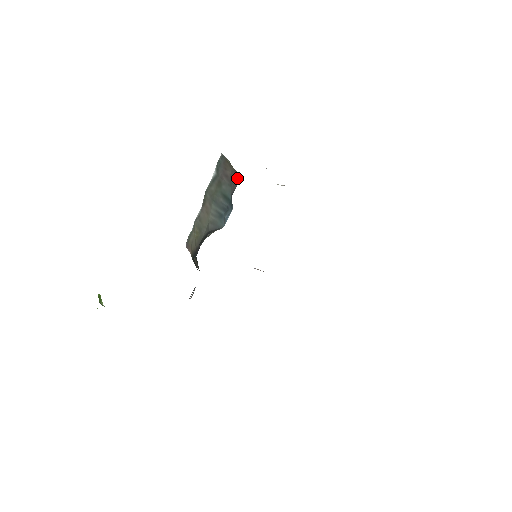
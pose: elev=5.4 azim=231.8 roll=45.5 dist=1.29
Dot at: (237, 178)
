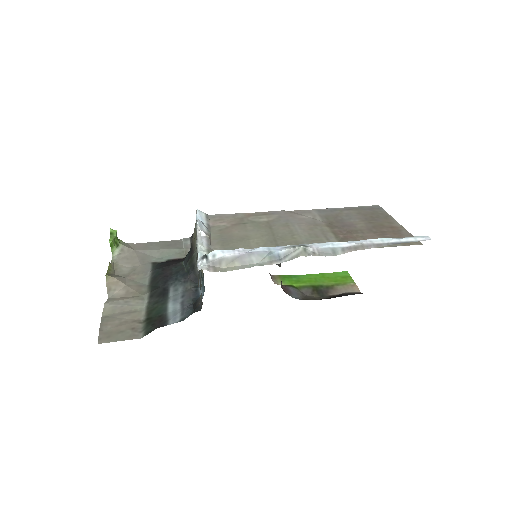
Dot at: occluded
